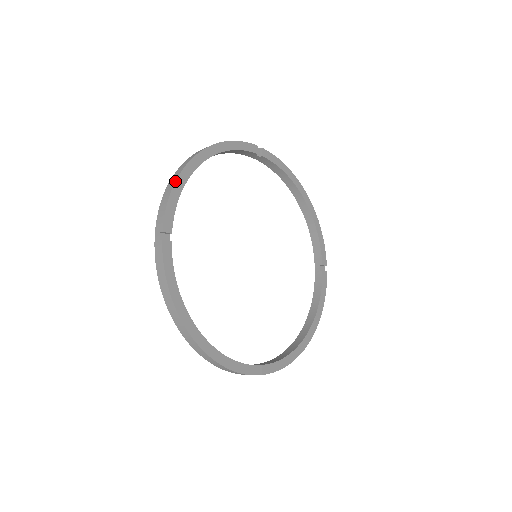
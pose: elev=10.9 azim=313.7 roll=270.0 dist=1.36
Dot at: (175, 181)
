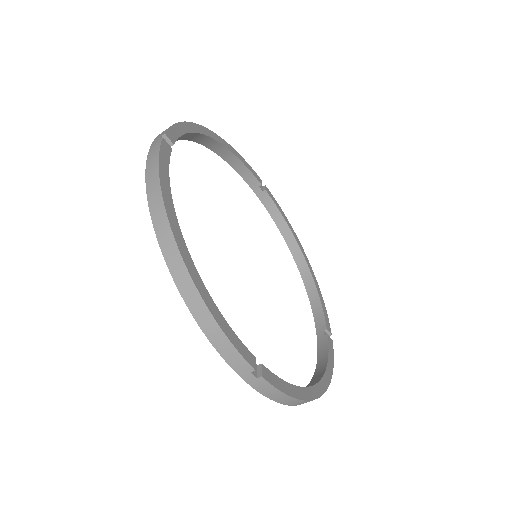
Dot at: (185, 121)
